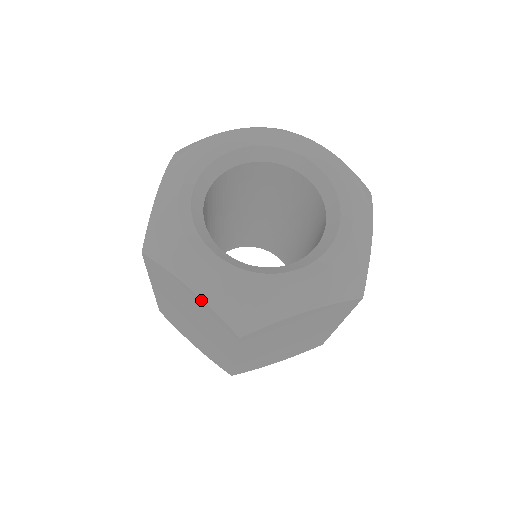
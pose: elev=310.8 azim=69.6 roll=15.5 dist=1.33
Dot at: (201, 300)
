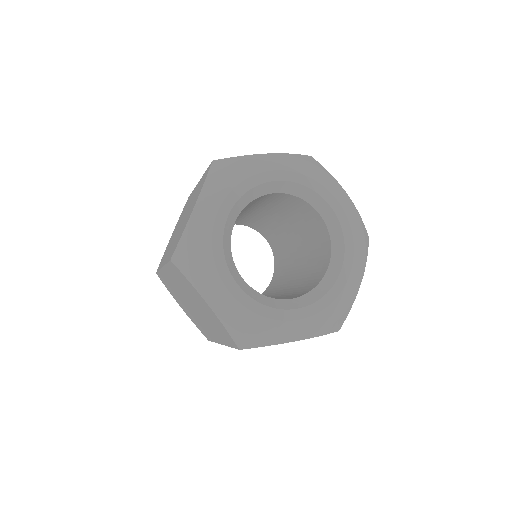
Dot at: (216, 317)
